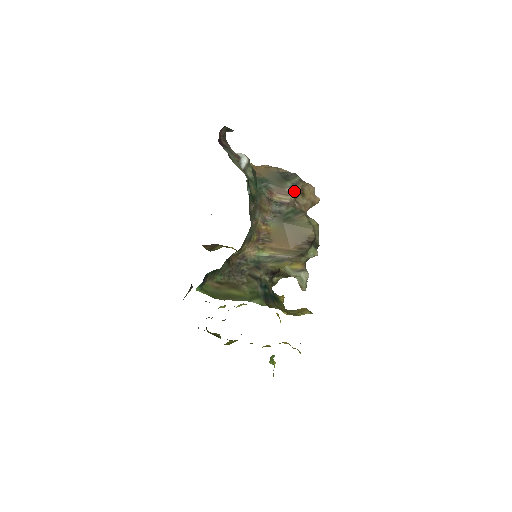
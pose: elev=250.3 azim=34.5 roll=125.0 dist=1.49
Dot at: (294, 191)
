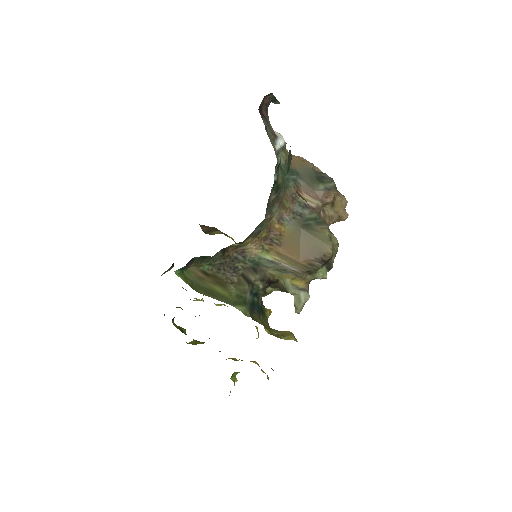
Dot at: (325, 196)
